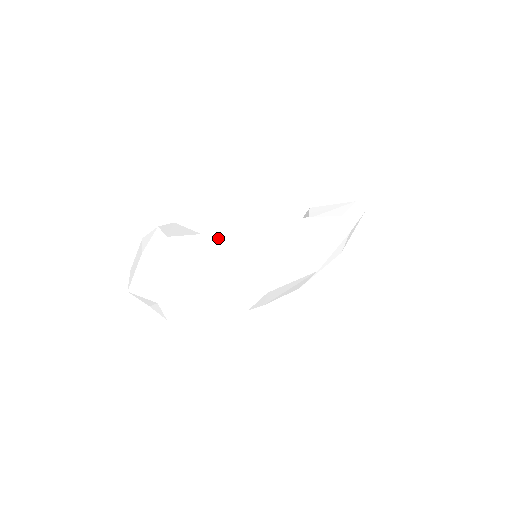
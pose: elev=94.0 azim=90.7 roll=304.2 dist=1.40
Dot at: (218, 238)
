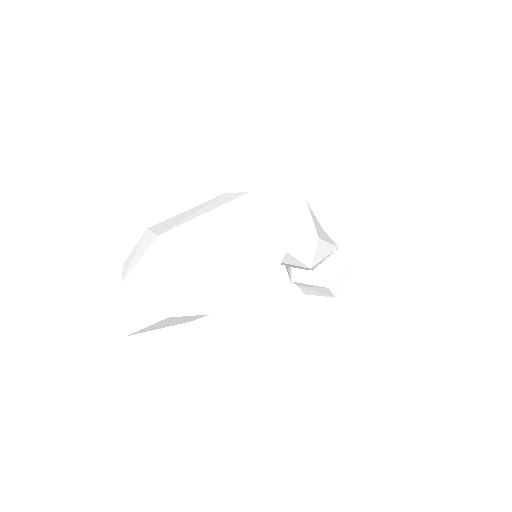
Dot at: occluded
